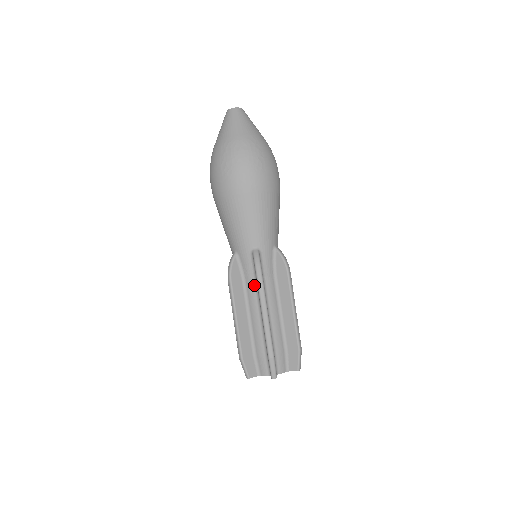
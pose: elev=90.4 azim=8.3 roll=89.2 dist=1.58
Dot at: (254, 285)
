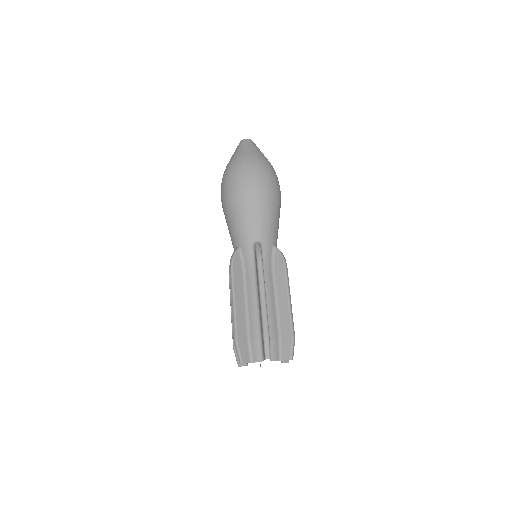
Dot at: (253, 275)
